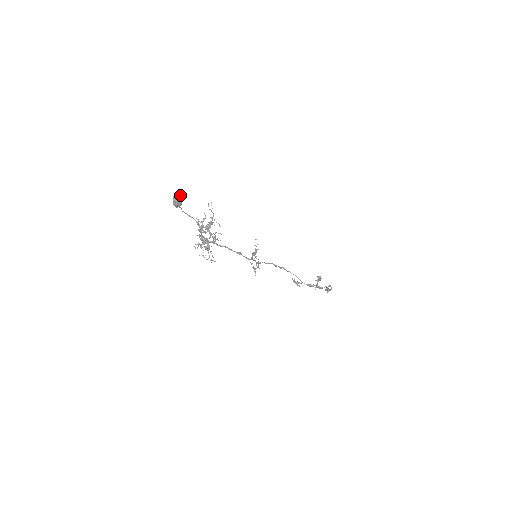
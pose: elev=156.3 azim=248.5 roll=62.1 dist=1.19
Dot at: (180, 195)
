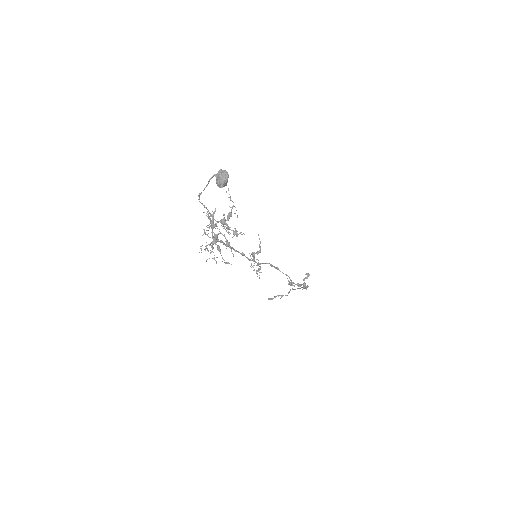
Dot at: (226, 171)
